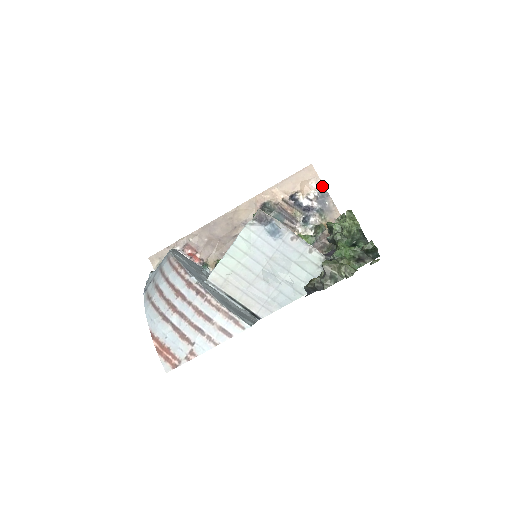
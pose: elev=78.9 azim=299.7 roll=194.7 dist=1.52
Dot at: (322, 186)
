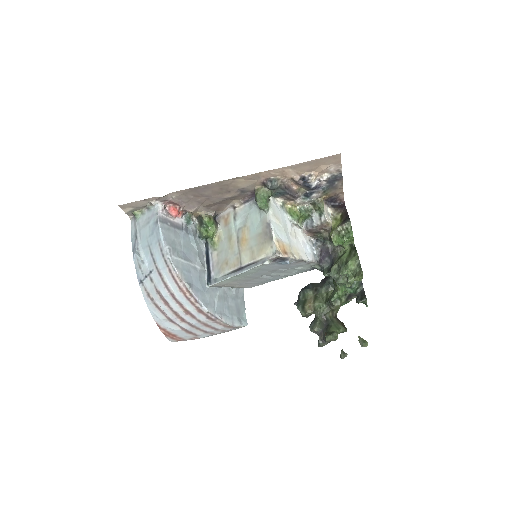
Dot at: (340, 171)
